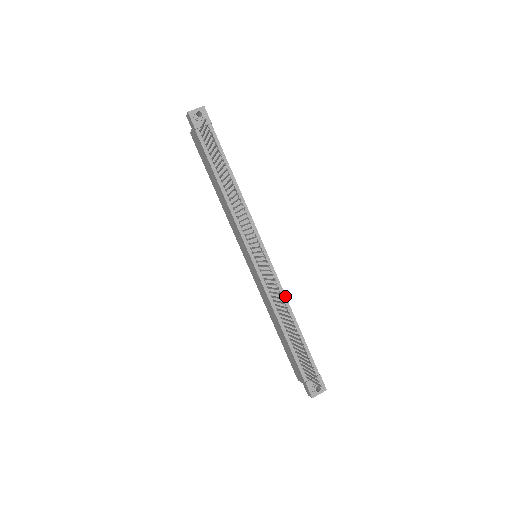
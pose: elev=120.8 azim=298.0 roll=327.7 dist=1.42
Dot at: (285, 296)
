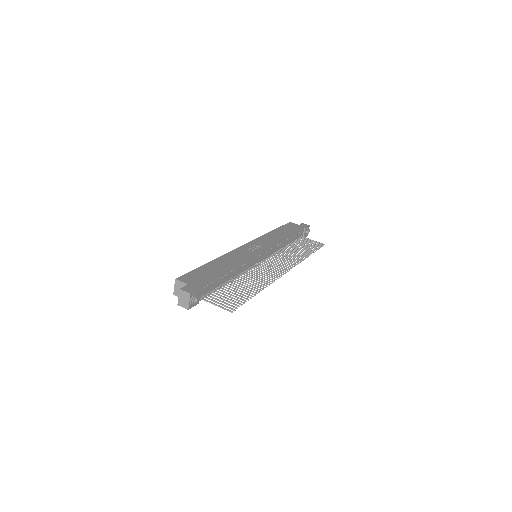
Dot at: (280, 242)
